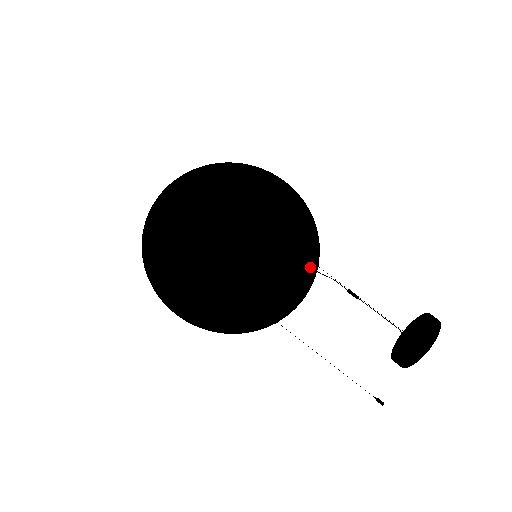
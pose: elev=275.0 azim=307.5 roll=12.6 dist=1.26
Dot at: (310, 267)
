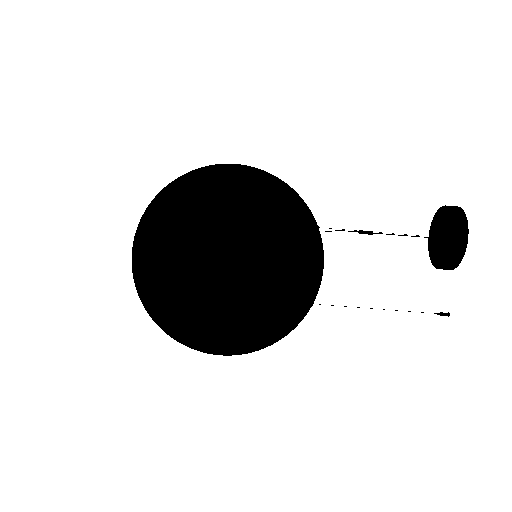
Dot at: (311, 234)
